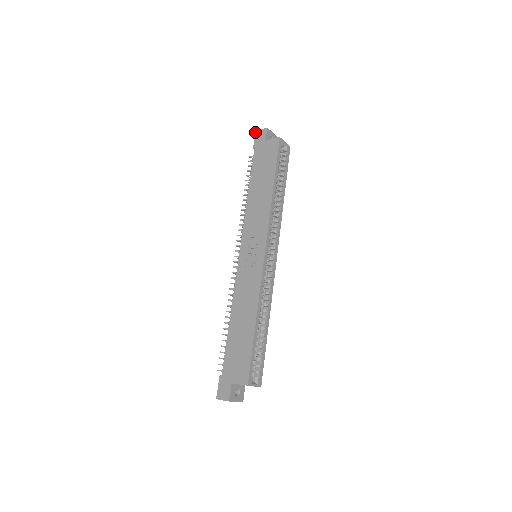
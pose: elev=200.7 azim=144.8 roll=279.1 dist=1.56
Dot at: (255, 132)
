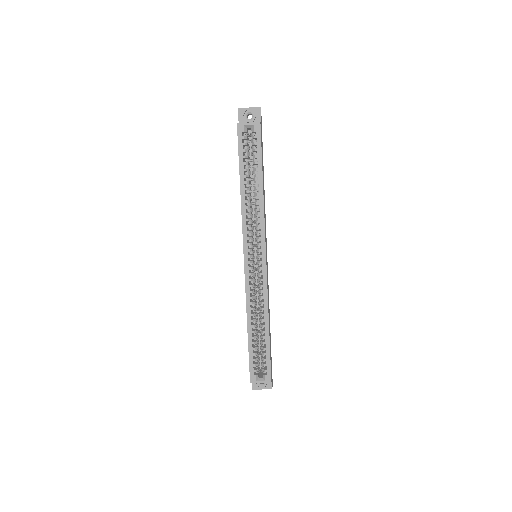
Dot at: occluded
